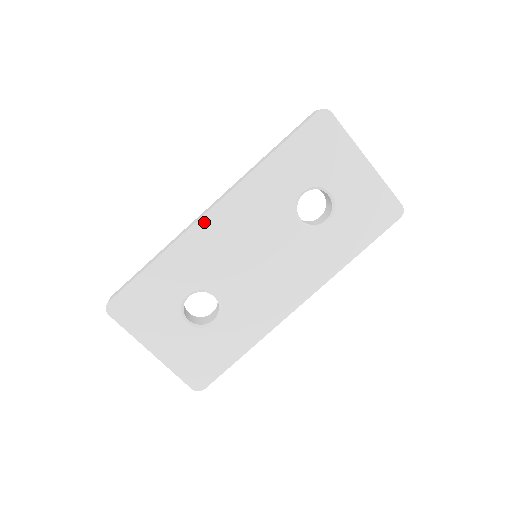
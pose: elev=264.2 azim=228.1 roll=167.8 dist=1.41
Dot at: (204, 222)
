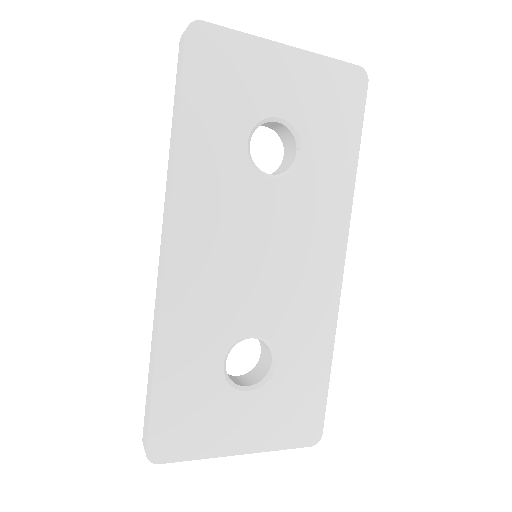
Dot at: (171, 272)
